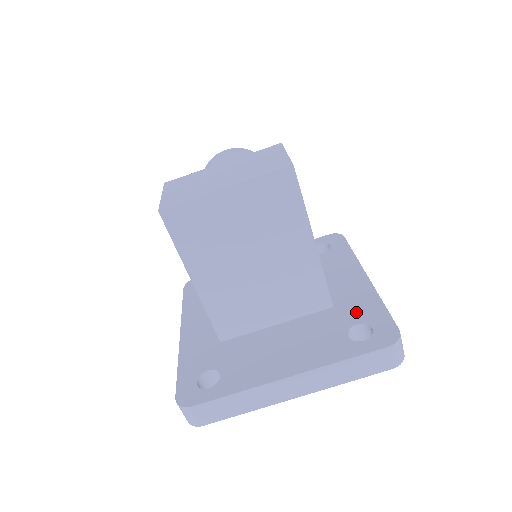
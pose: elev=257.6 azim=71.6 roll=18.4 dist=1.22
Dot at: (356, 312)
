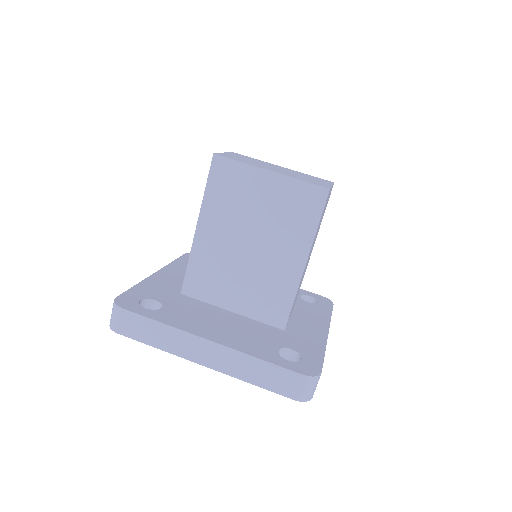
Dot at: (299, 343)
